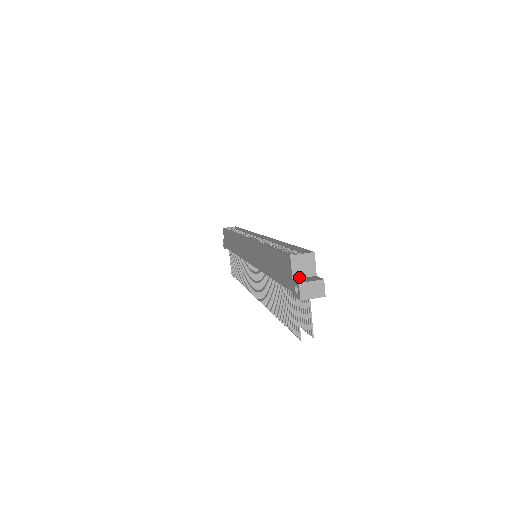
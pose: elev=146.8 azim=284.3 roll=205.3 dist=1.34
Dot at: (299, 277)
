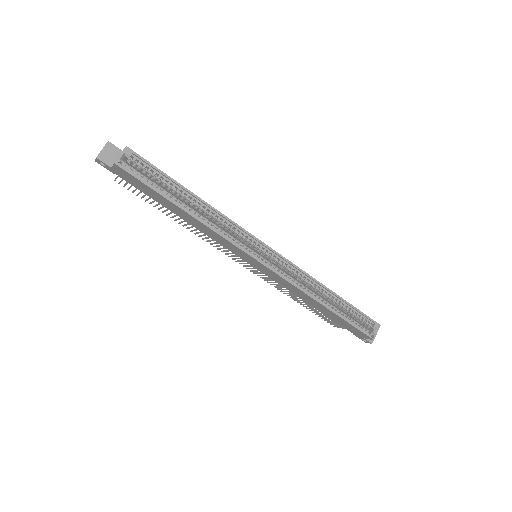
Dot at: occluded
